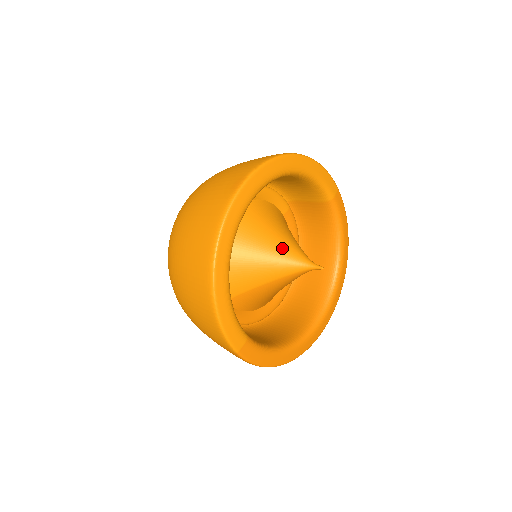
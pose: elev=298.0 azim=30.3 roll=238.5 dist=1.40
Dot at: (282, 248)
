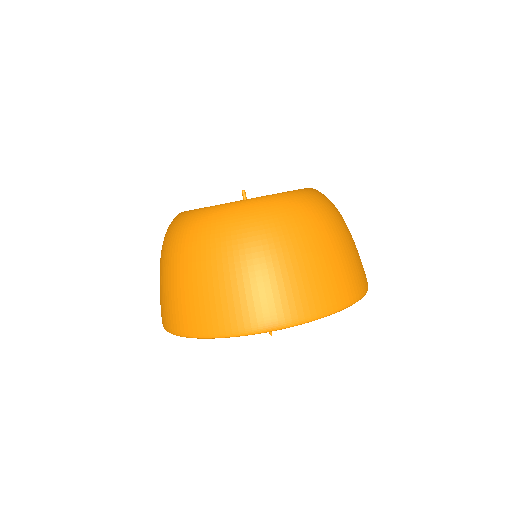
Dot at: occluded
